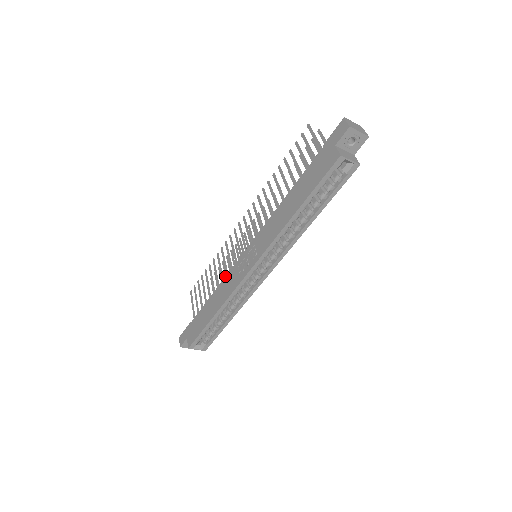
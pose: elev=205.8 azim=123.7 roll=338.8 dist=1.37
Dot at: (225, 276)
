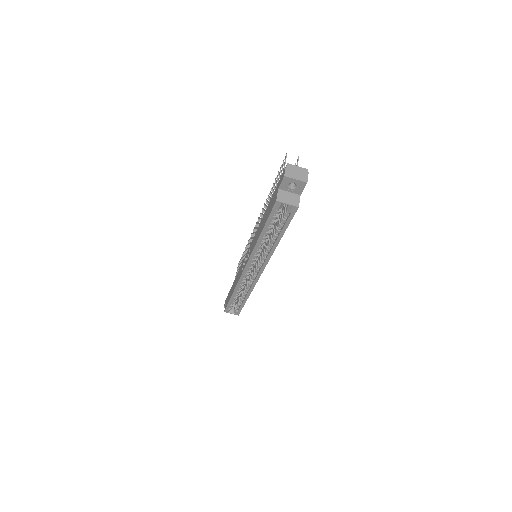
Dot at: occluded
